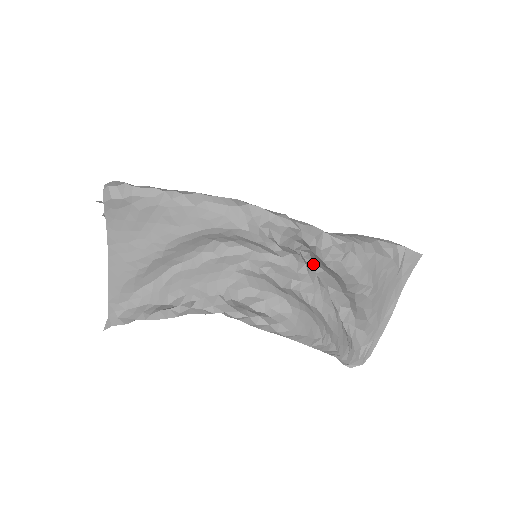
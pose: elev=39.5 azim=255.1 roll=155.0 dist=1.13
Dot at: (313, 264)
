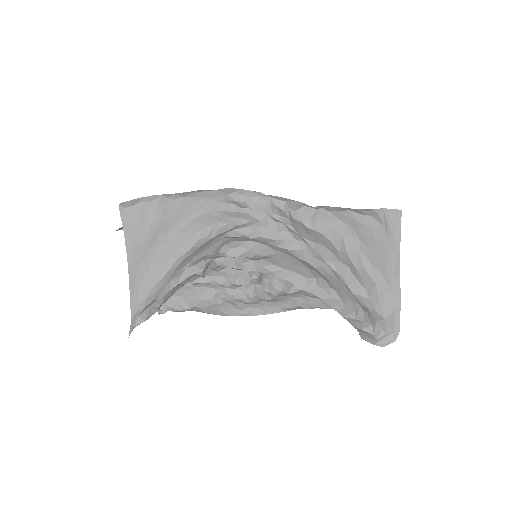
Dot at: occluded
